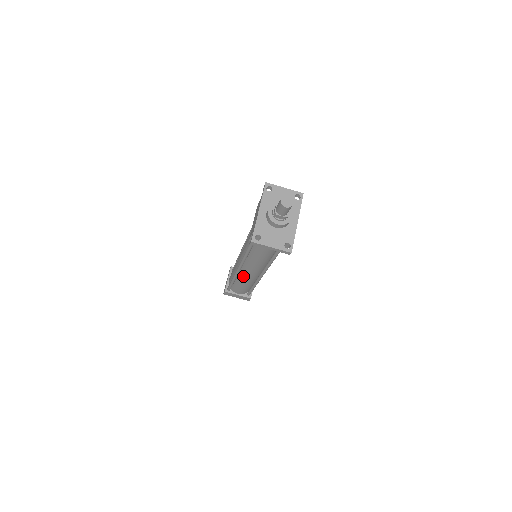
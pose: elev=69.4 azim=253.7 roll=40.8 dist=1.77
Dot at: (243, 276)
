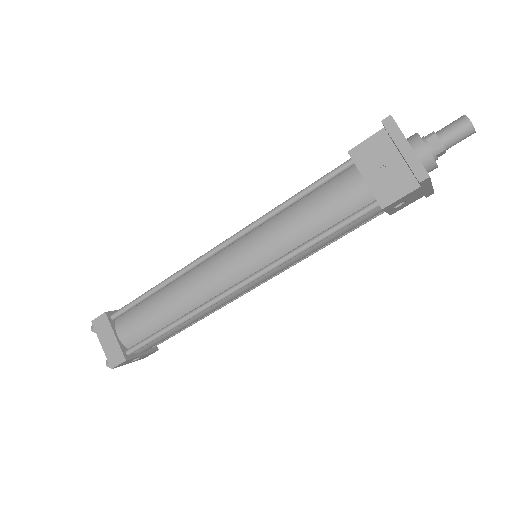
Dot at: (198, 275)
